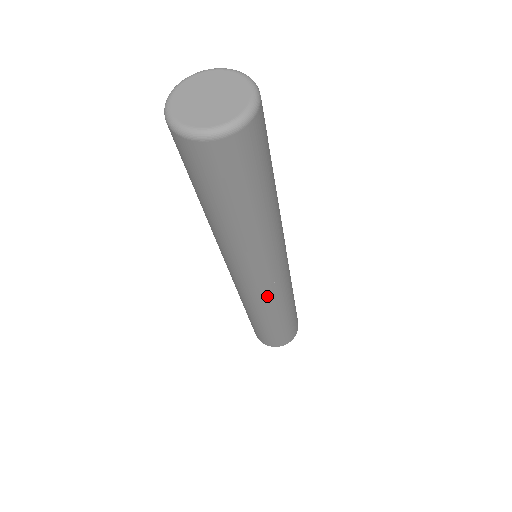
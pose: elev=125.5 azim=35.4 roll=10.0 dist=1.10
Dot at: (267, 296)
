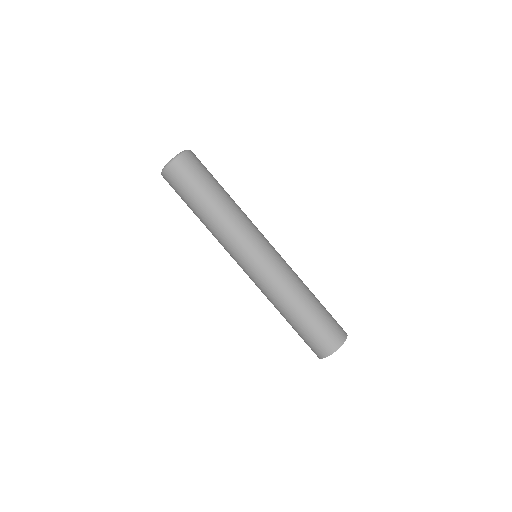
Dot at: (257, 283)
